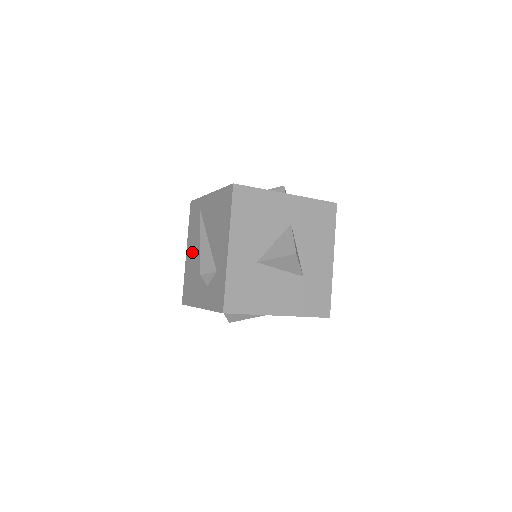
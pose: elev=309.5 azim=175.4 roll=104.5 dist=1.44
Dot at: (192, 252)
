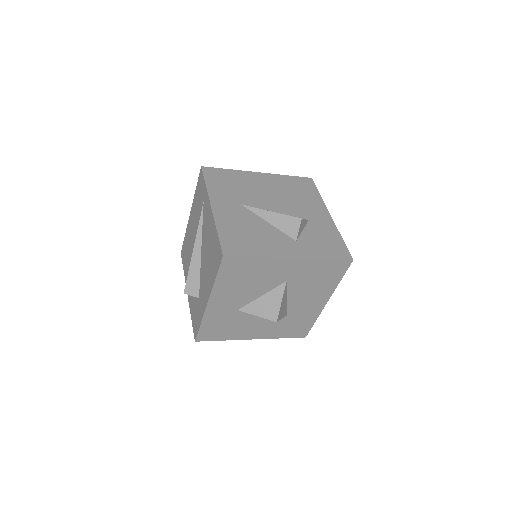
Dot at: (192, 227)
